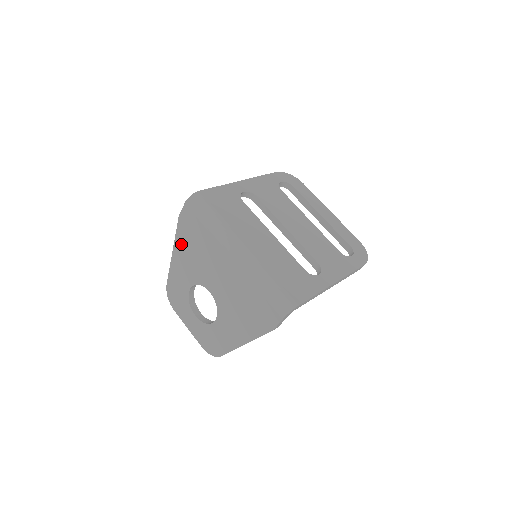
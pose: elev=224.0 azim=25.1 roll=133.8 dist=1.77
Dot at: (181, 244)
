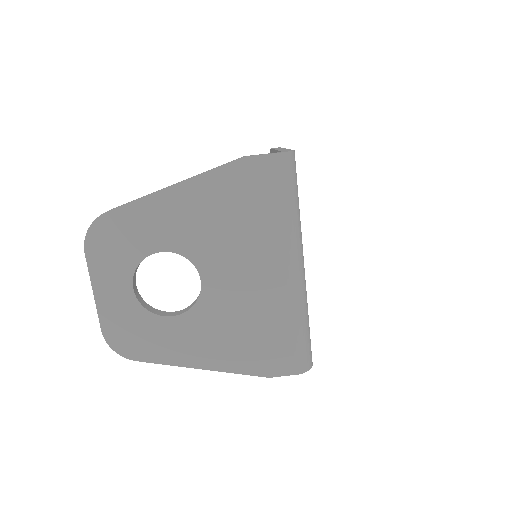
Dot at: (208, 190)
